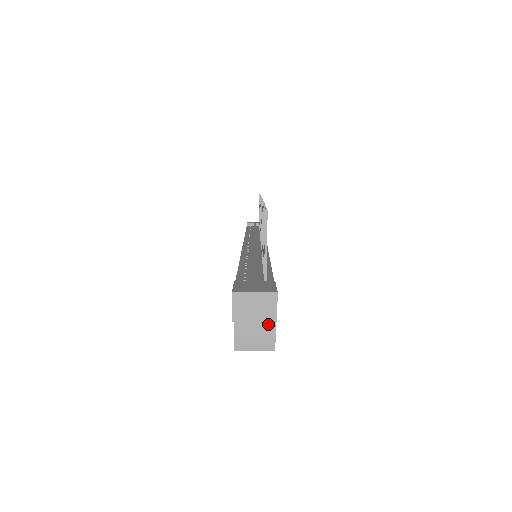
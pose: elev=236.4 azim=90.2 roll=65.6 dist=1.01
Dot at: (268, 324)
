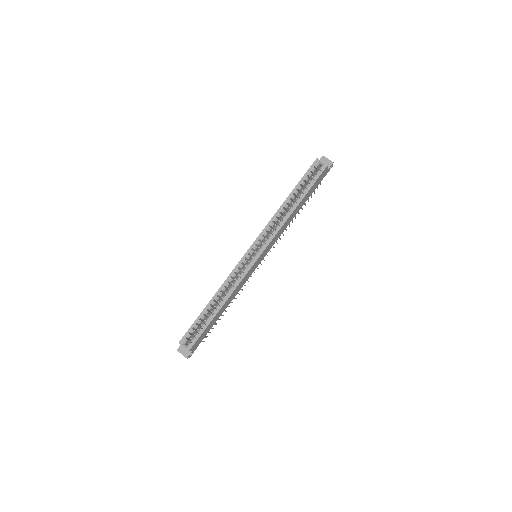
Dot at: occluded
